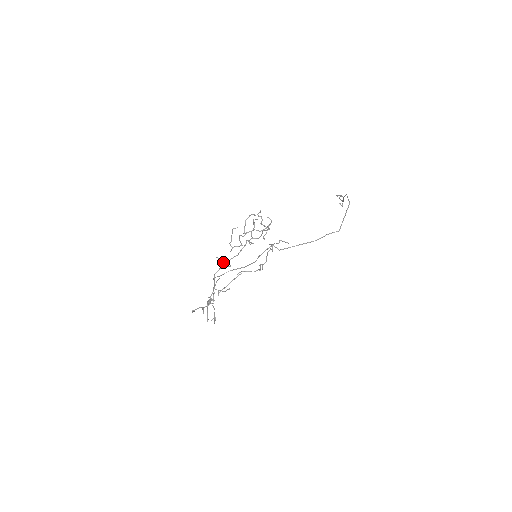
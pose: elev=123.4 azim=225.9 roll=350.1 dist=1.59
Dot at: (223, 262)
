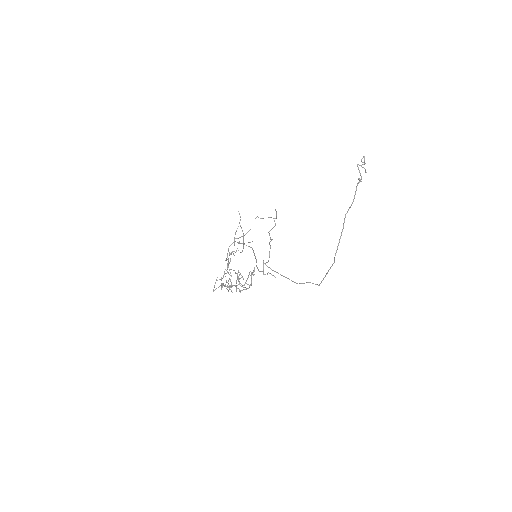
Dot at: occluded
